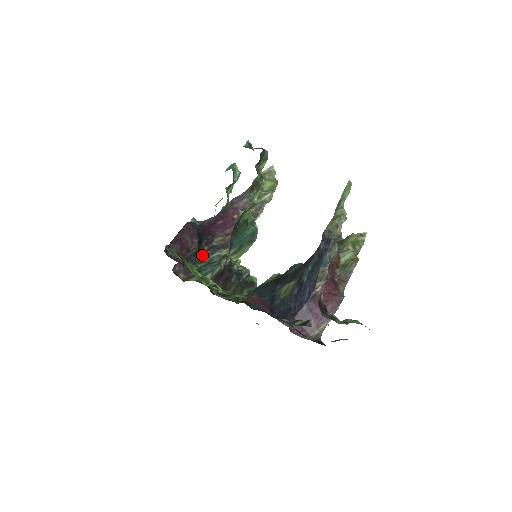
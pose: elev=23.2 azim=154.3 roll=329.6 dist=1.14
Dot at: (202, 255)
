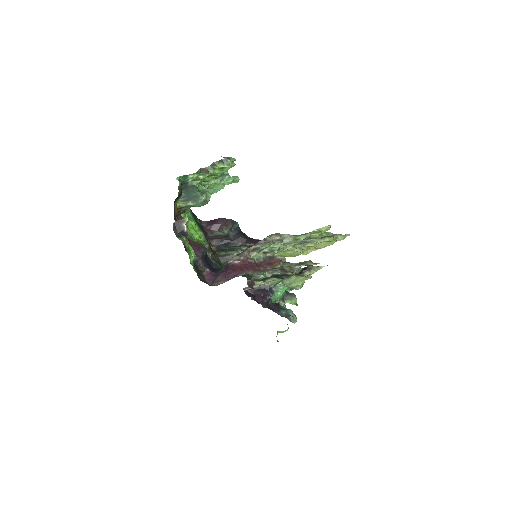
Dot at: (234, 245)
